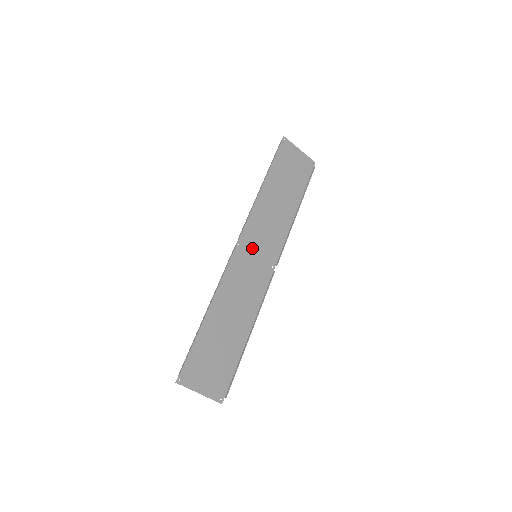
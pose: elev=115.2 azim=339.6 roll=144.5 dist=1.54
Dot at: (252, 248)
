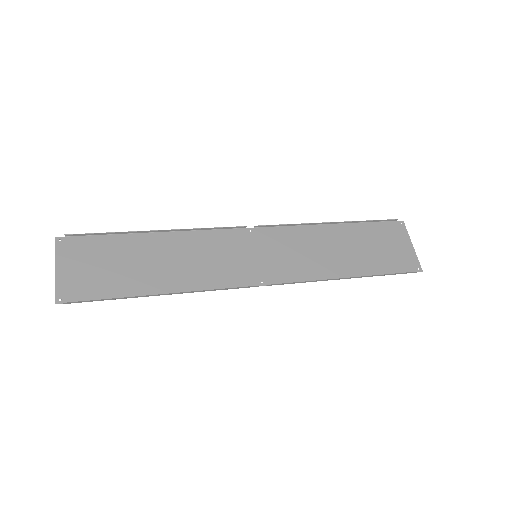
Dot at: (260, 247)
